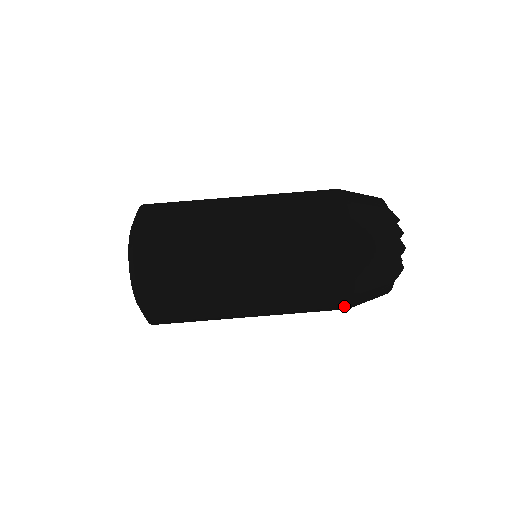
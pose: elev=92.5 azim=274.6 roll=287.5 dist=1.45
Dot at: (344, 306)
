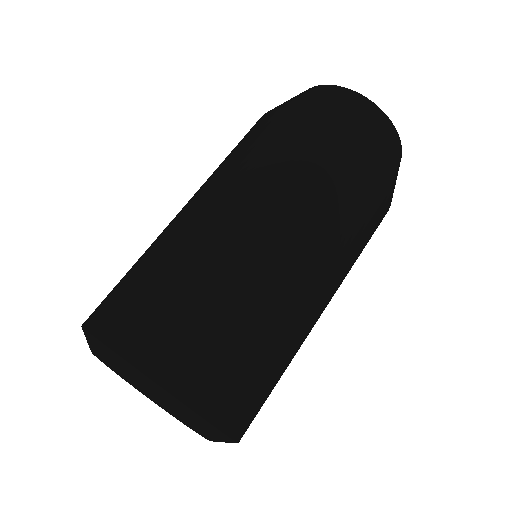
Dot at: occluded
